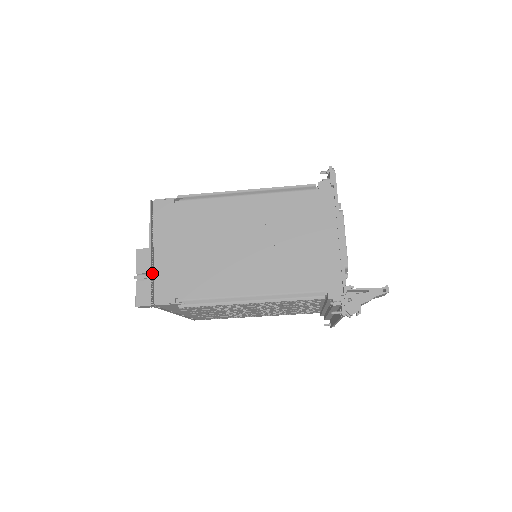
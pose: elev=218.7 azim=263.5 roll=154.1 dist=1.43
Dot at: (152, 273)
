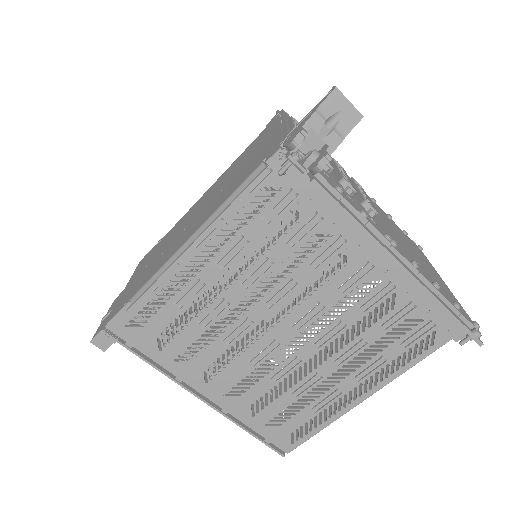
Dot at: occluded
